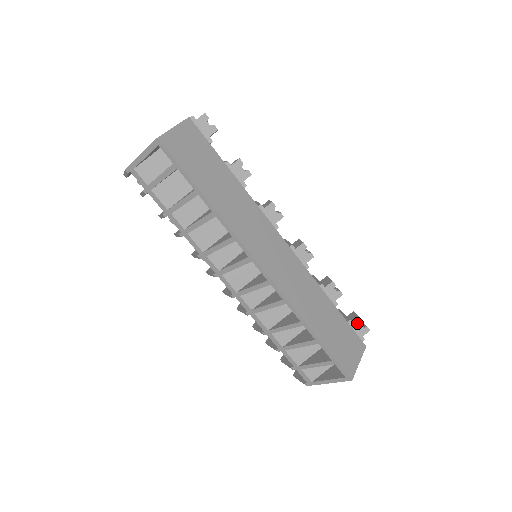
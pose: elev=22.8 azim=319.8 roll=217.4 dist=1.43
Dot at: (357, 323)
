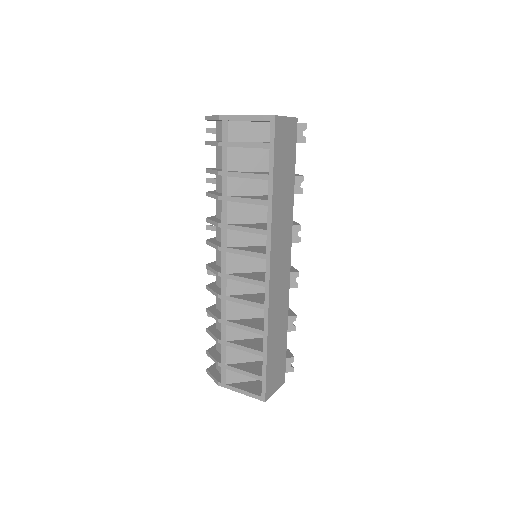
Dot at: (289, 359)
